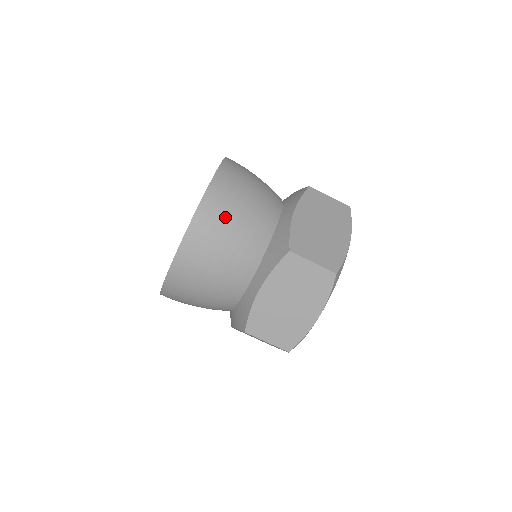
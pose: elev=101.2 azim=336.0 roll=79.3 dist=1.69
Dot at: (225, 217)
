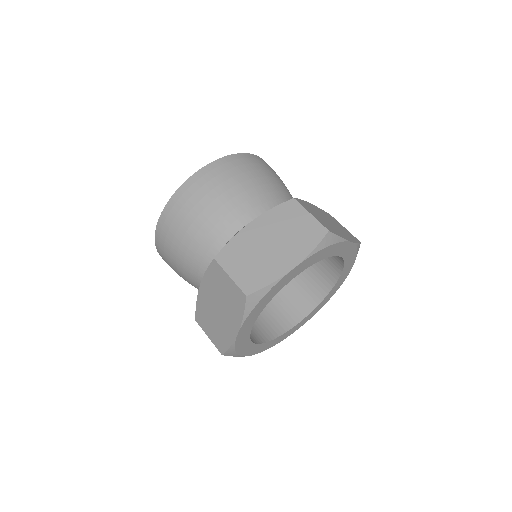
Dot at: (188, 211)
